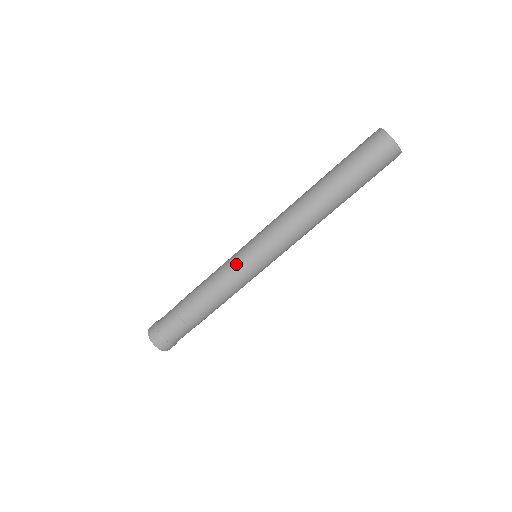
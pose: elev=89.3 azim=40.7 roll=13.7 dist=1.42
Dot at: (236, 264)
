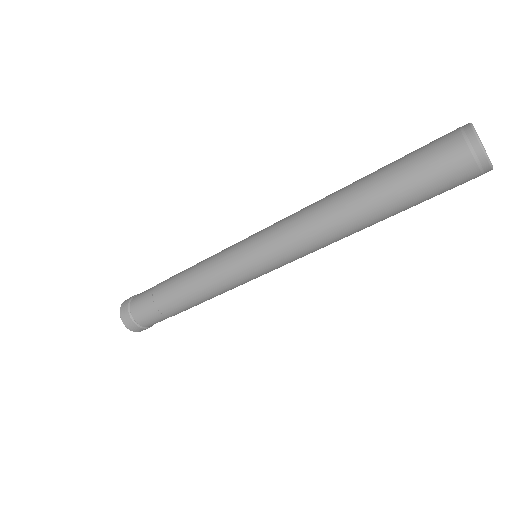
Dot at: (228, 267)
